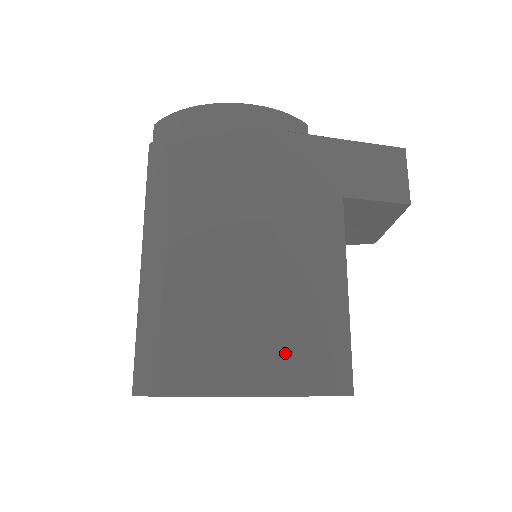
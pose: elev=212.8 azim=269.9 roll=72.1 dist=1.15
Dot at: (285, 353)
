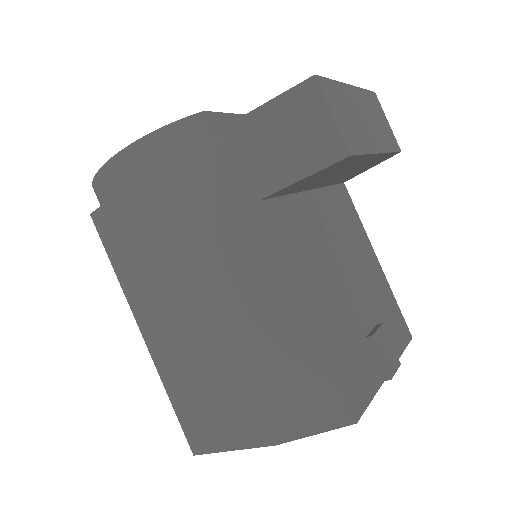
Dot at: (267, 402)
